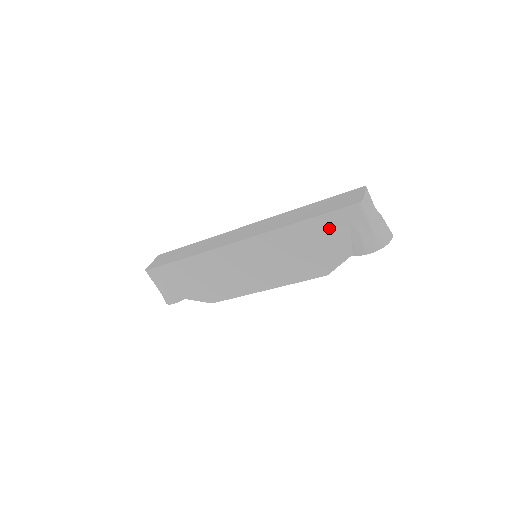
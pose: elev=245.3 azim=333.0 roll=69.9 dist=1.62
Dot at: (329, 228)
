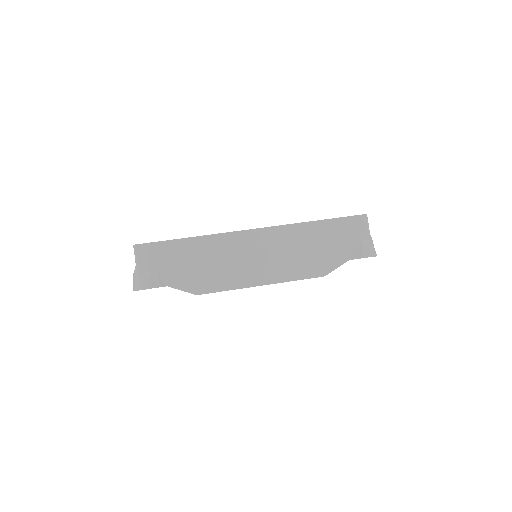
Dot at: (338, 231)
